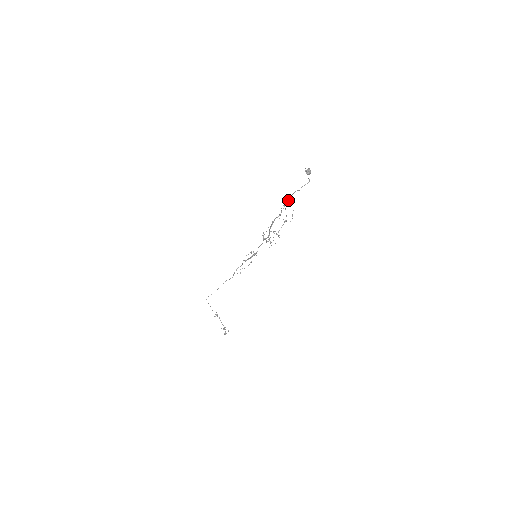
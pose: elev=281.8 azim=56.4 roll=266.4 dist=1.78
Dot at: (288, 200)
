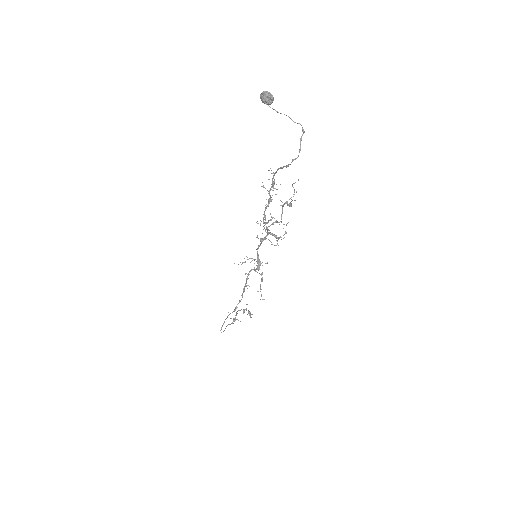
Dot at: occluded
